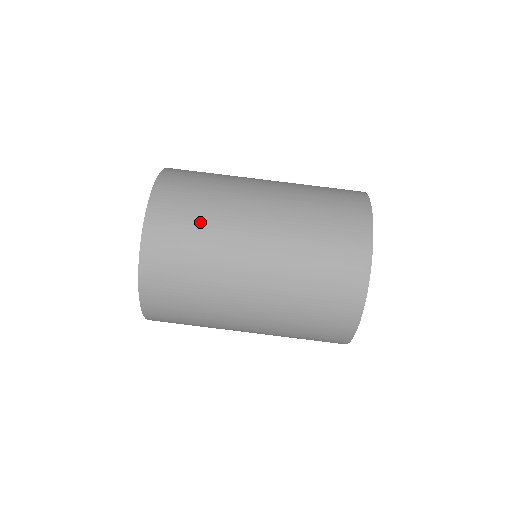
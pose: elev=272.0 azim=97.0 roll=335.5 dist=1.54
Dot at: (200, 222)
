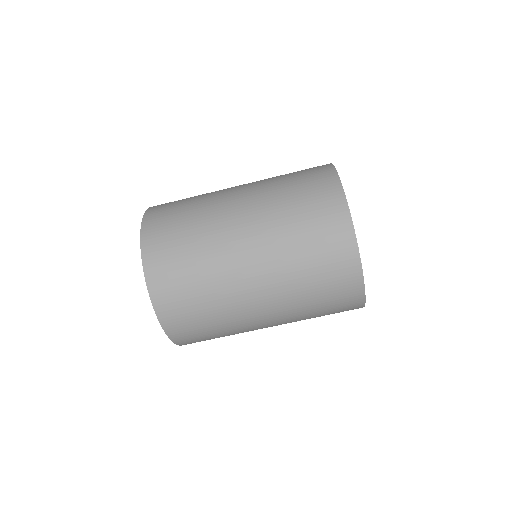
Dot at: (206, 309)
